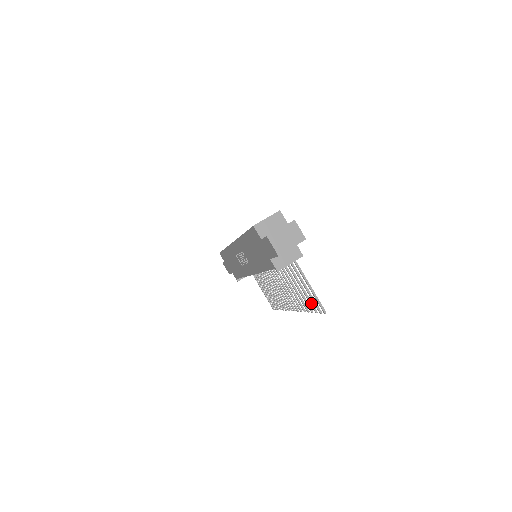
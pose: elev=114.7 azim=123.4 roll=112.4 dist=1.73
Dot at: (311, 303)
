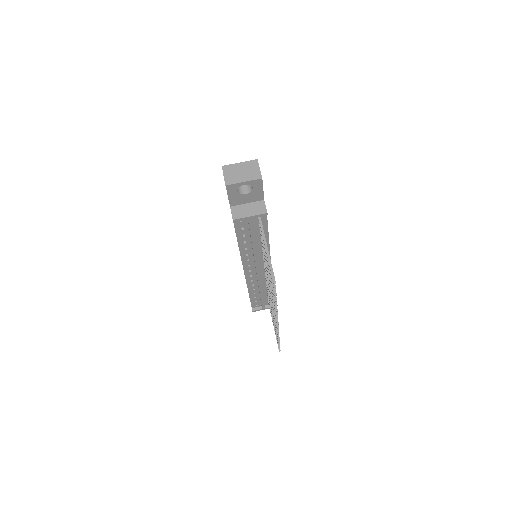
Dot at: occluded
